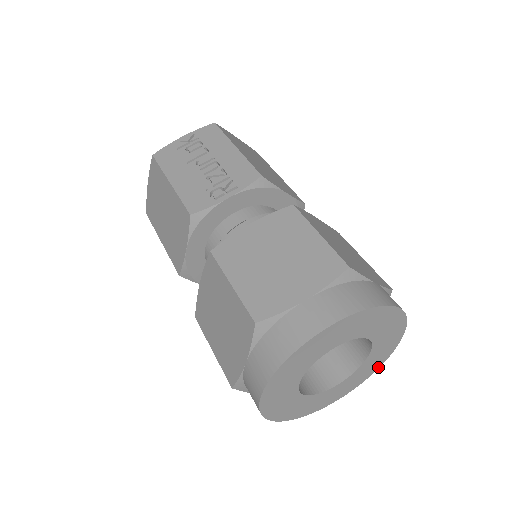
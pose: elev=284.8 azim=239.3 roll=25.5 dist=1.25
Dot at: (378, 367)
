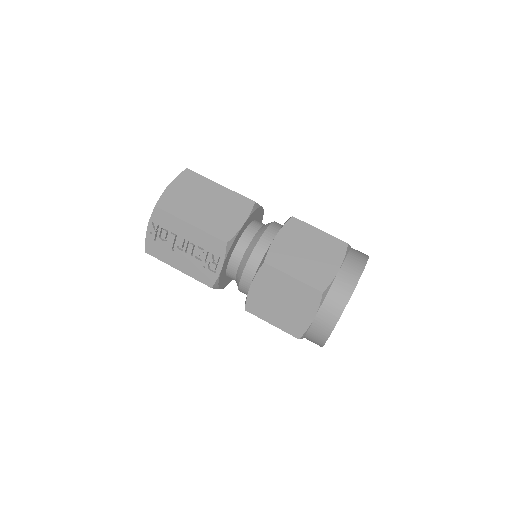
Dot at: occluded
